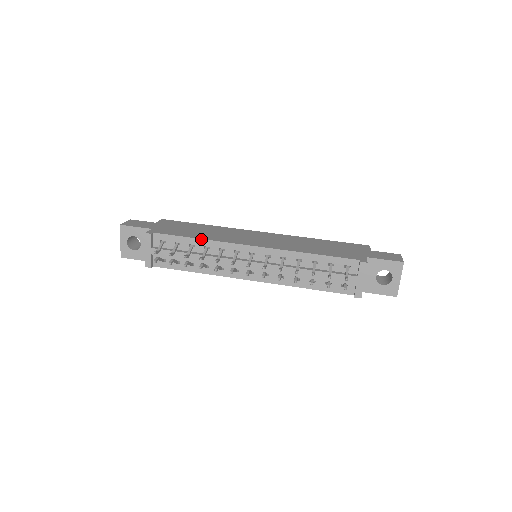
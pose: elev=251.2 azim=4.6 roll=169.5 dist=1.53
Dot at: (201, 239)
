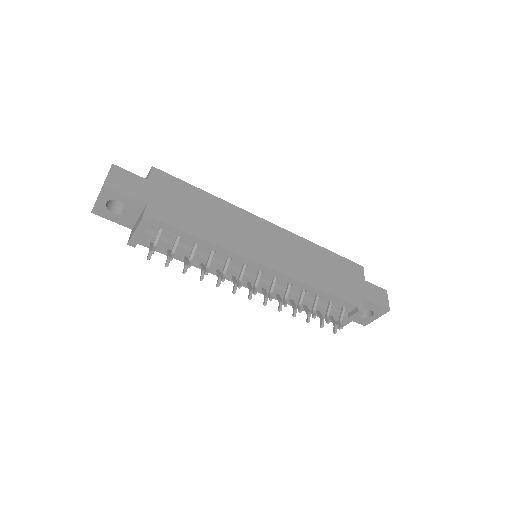
Dot at: (210, 243)
